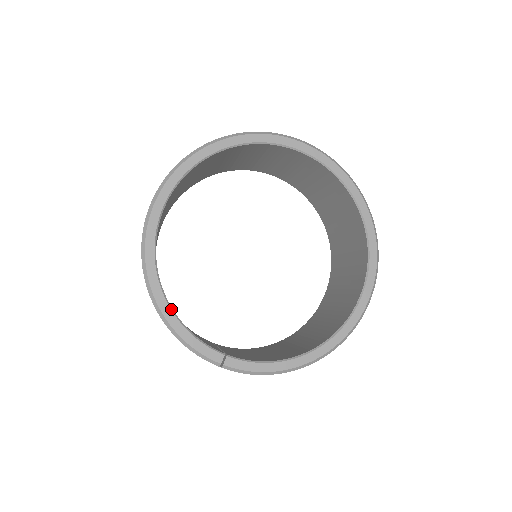
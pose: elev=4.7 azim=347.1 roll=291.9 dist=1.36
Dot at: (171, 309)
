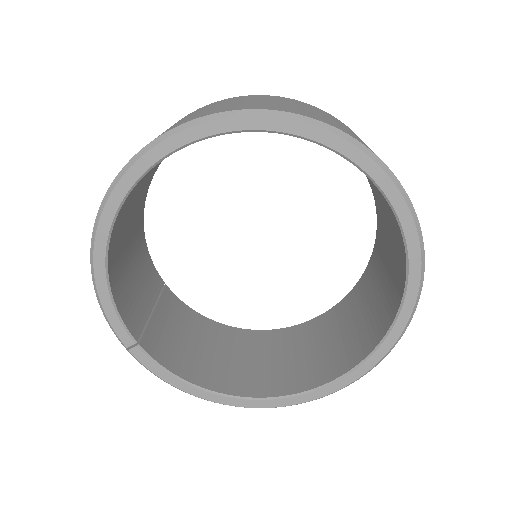
Dot at: (106, 269)
